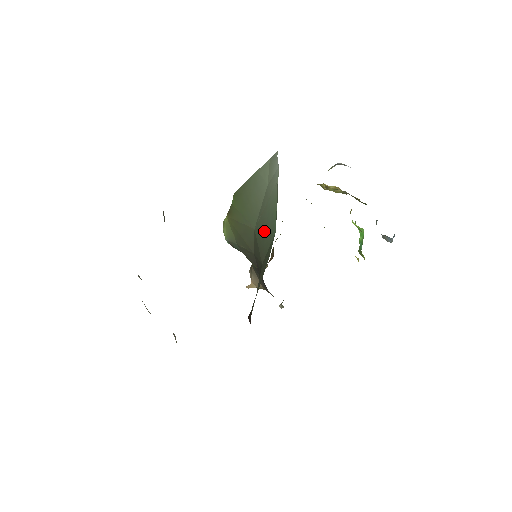
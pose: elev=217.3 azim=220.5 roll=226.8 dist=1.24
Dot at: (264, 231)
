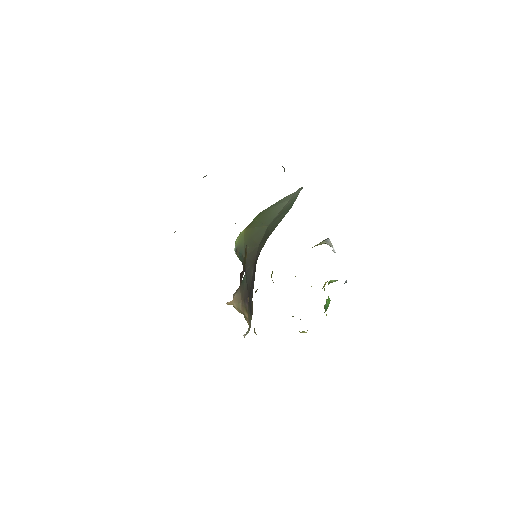
Dot at: (279, 217)
